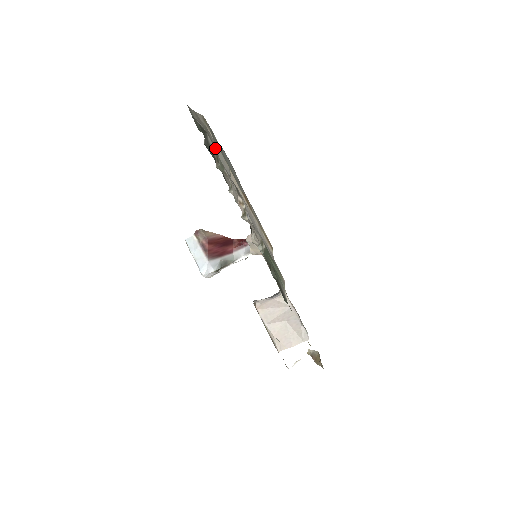
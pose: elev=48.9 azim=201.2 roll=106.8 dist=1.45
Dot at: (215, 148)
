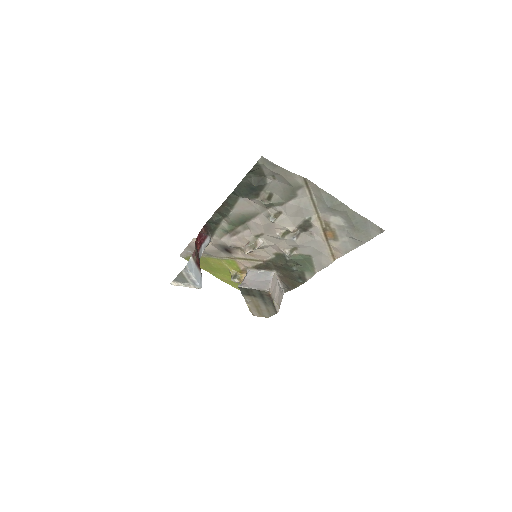
Dot at: (289, 196)
